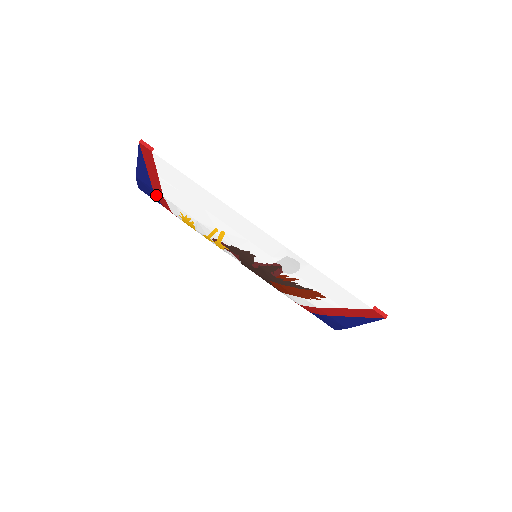
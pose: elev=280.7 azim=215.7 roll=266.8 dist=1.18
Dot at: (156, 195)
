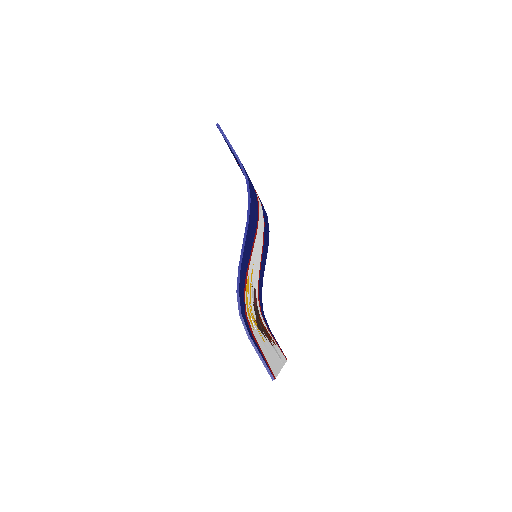
Dot at: occluded
